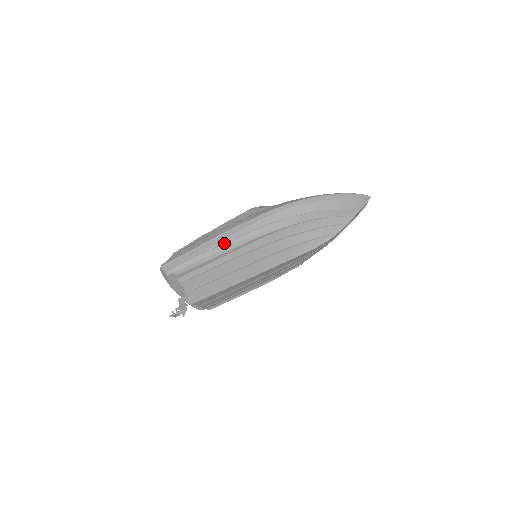
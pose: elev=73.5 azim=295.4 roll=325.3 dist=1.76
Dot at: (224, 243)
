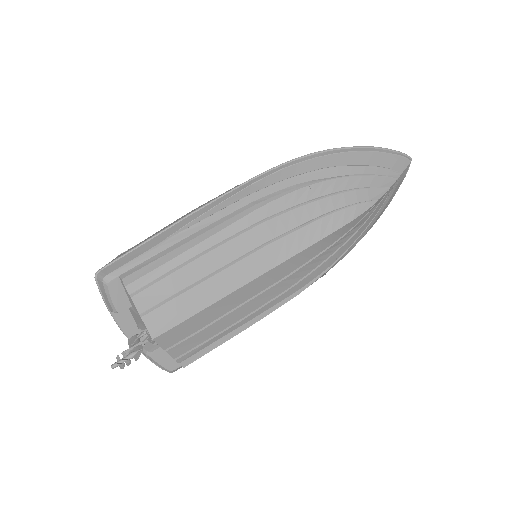
Dot at: (203, 218)
